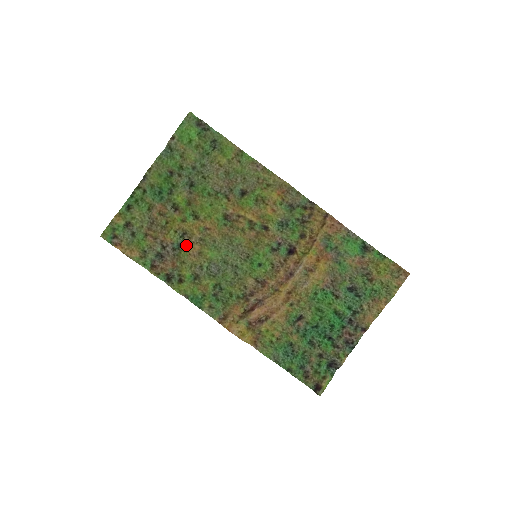
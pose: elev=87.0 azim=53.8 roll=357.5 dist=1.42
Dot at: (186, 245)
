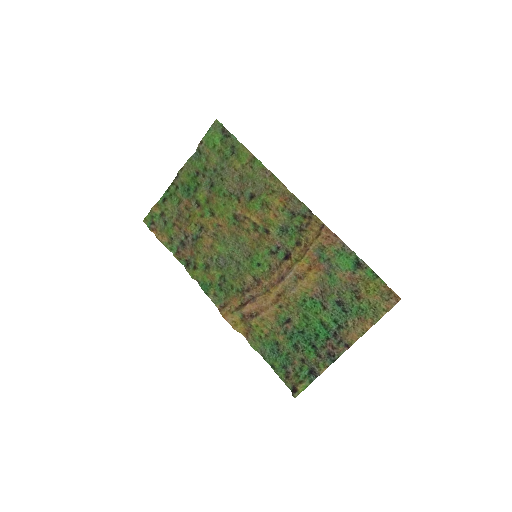
Dot at: (202, 237)
